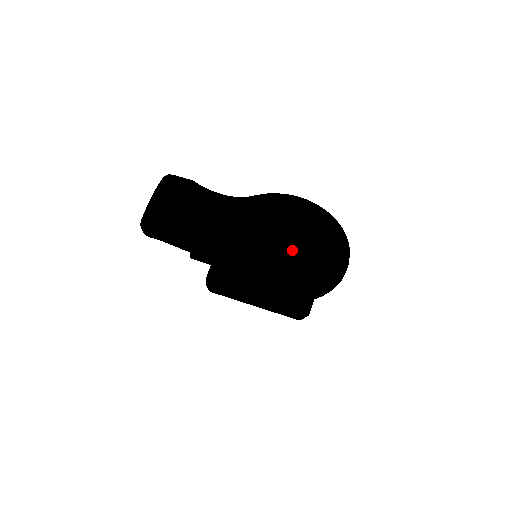
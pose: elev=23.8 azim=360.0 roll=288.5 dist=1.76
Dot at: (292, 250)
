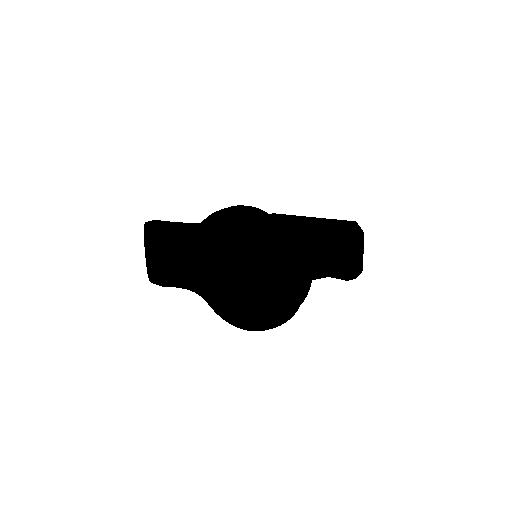
Dot at: occluded
